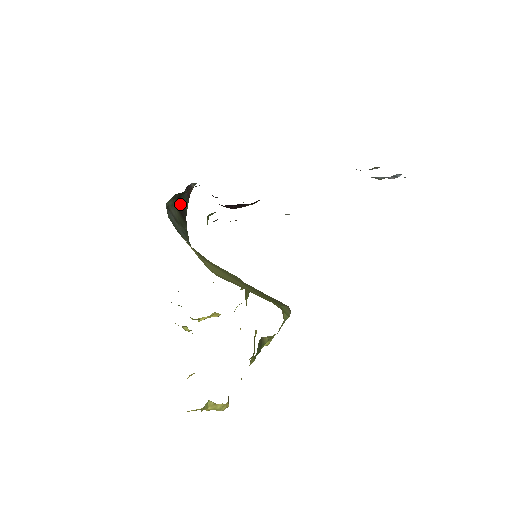
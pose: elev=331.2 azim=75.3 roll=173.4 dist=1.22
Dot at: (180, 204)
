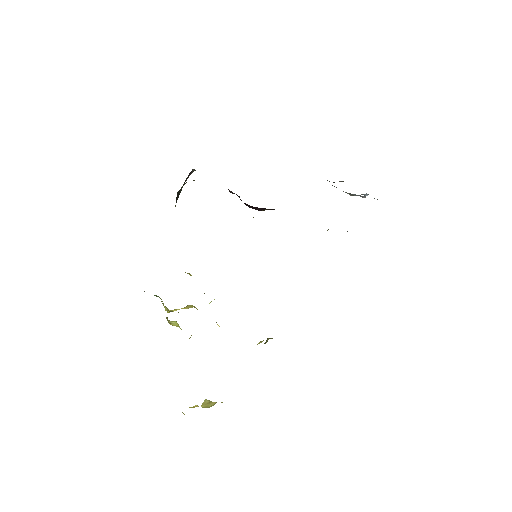
Dot at: (179, 190)
